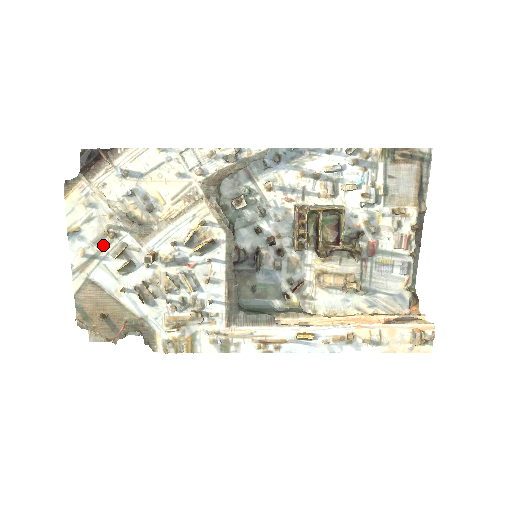
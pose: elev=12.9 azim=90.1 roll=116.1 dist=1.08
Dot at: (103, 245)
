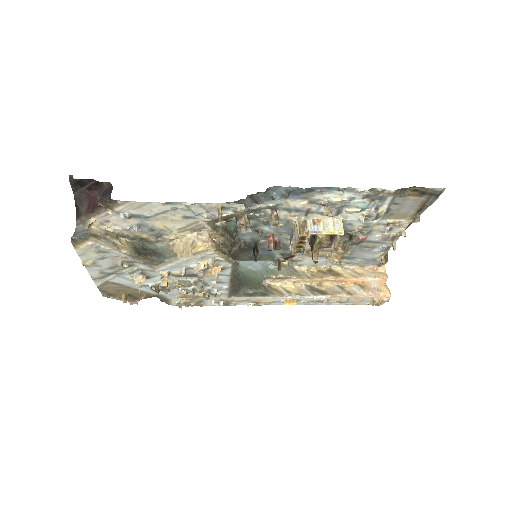
Dot at: (118, 269)
